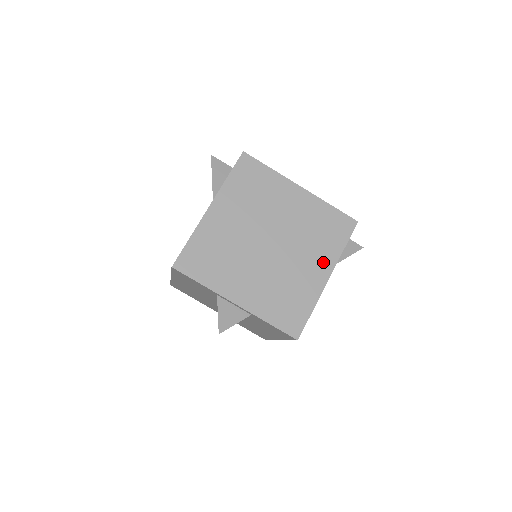
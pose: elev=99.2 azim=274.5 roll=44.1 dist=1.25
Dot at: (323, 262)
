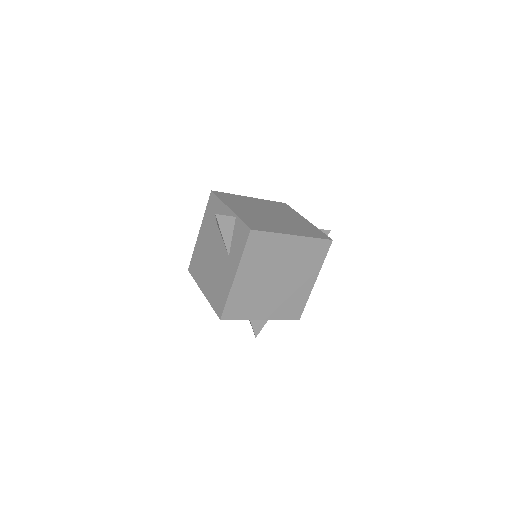
Dot at: (311, 274)
